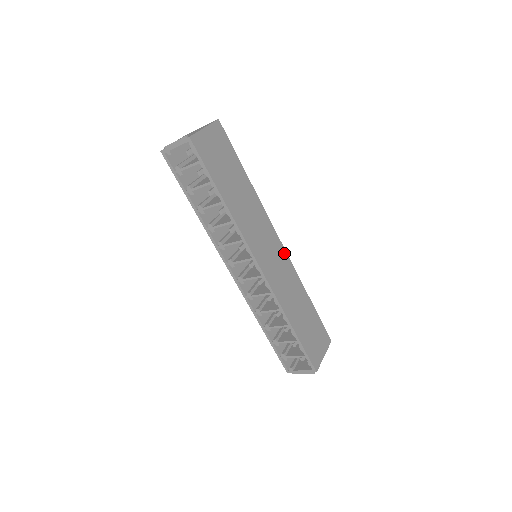
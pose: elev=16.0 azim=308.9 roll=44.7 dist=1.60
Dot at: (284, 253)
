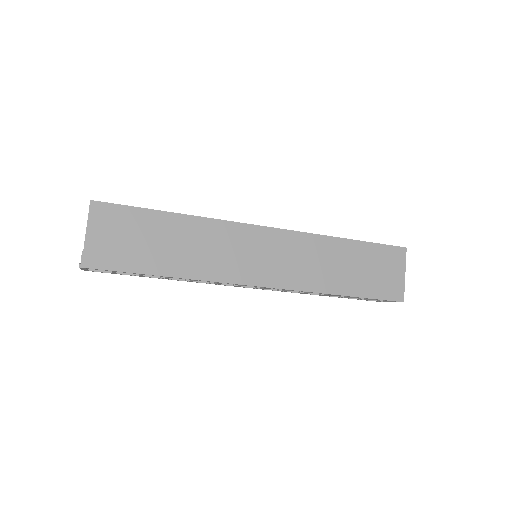
Dot at: (280, 233)
